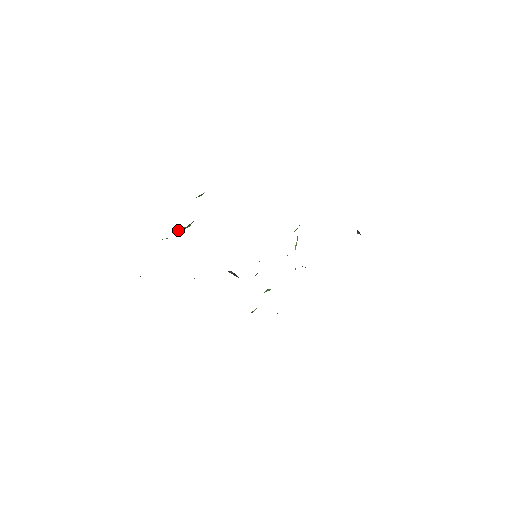
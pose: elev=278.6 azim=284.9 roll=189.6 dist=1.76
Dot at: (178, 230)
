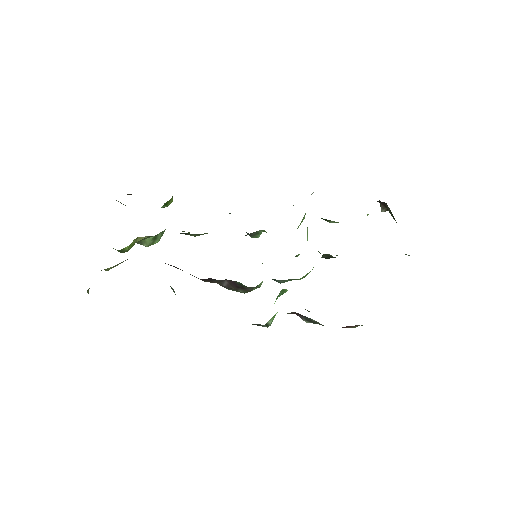
Dot at: (142, 244)
